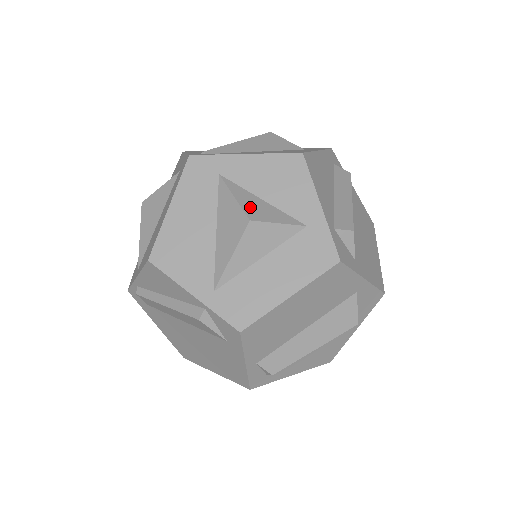
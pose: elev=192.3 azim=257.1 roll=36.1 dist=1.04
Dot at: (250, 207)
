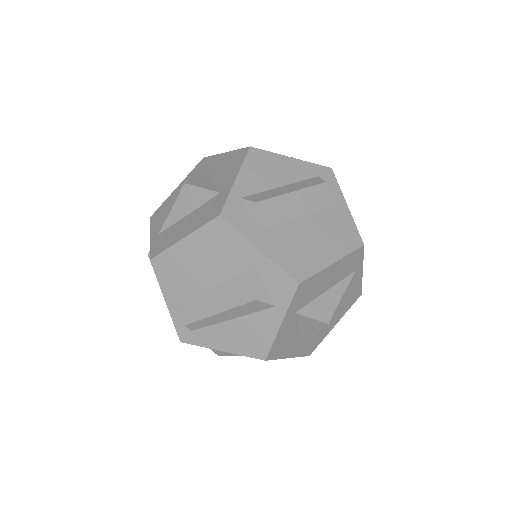
Dot at: (197, 179)
